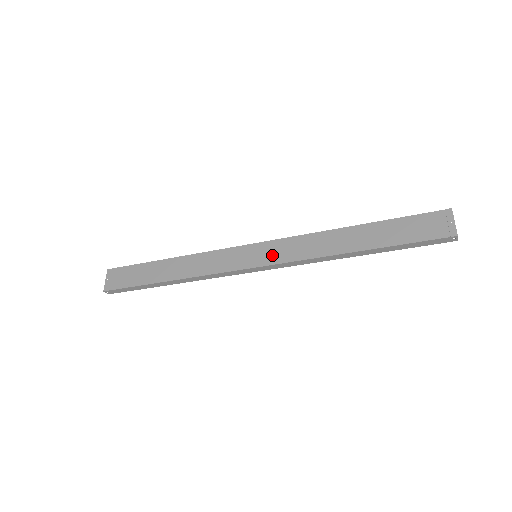
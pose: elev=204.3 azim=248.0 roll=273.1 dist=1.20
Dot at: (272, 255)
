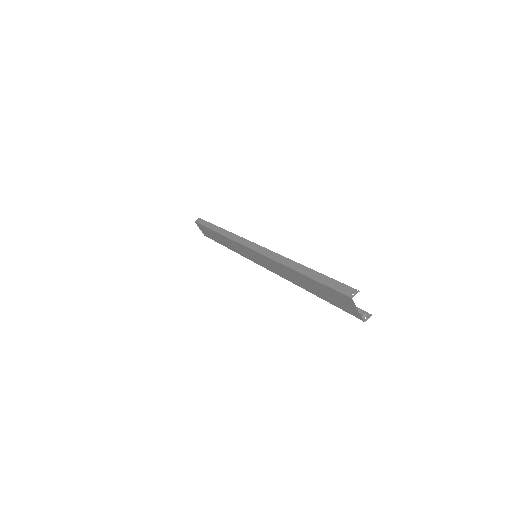
Dot at: (263, 263)
